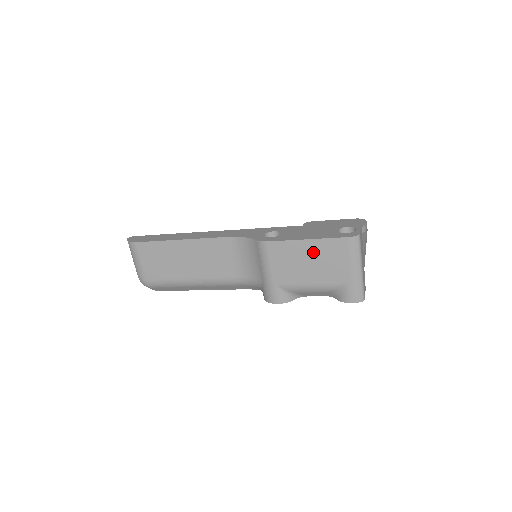
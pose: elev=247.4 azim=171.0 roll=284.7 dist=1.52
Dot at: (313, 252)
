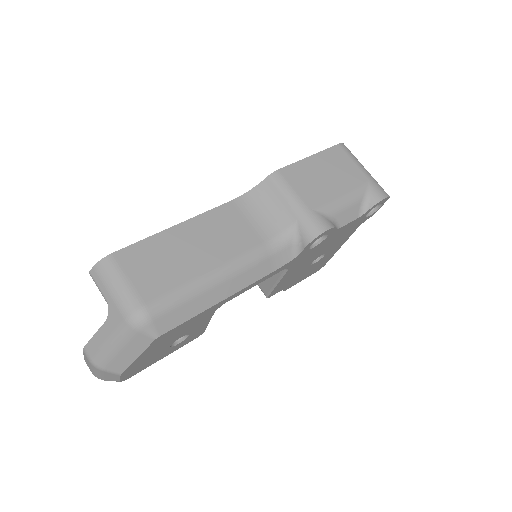
Dot at: (322, 165)
